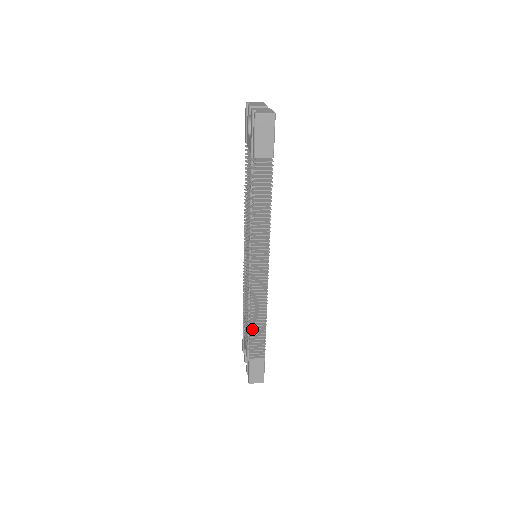
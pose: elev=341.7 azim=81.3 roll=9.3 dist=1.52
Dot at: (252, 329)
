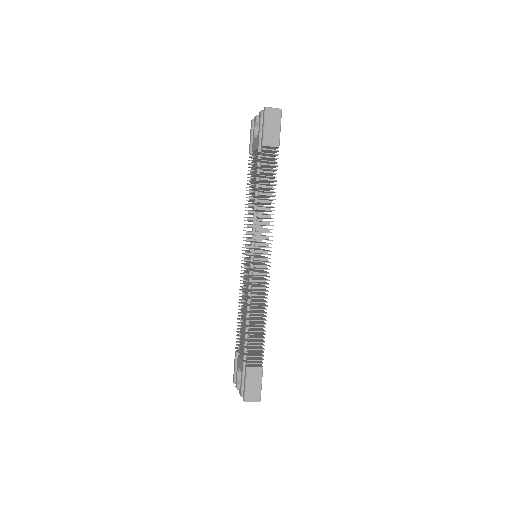
Dot at: (251, 330)
